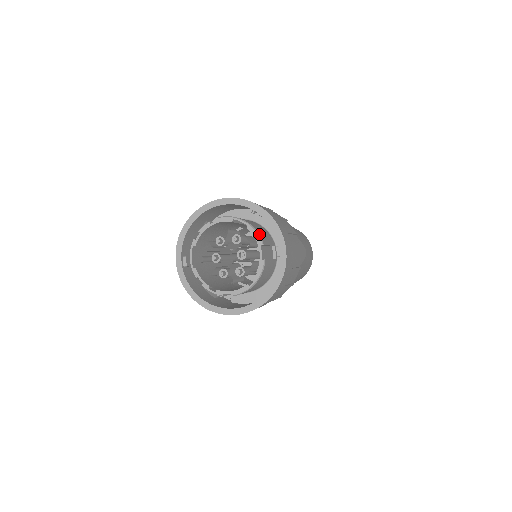
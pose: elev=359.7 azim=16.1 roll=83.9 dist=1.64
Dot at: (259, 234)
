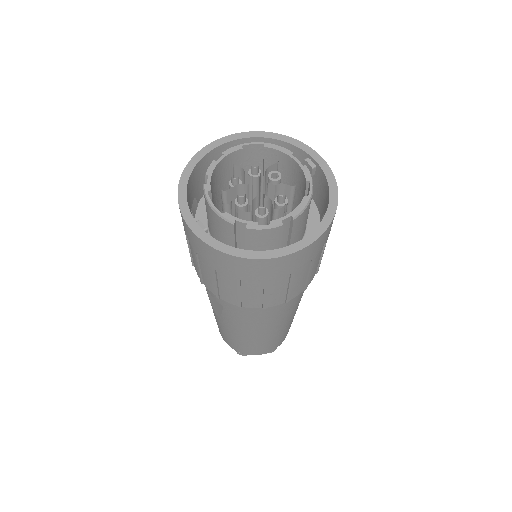
Dot at: (281, 148)
